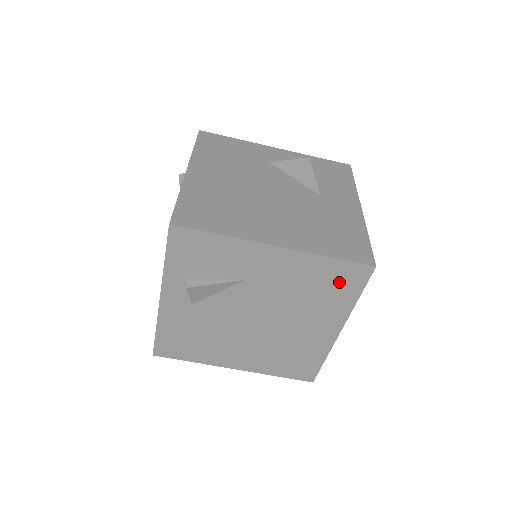
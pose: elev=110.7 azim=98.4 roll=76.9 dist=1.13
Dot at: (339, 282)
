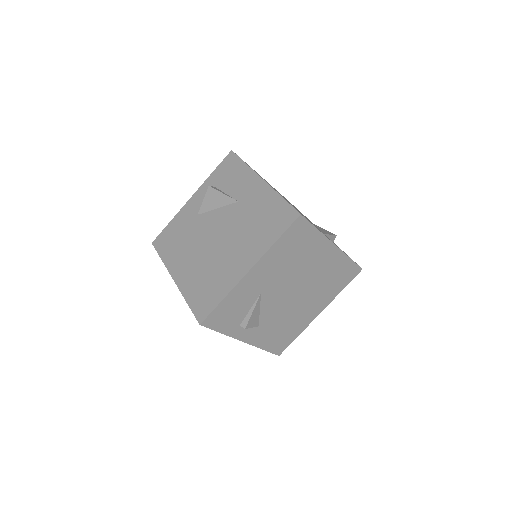
Dot at: (298, 239)
